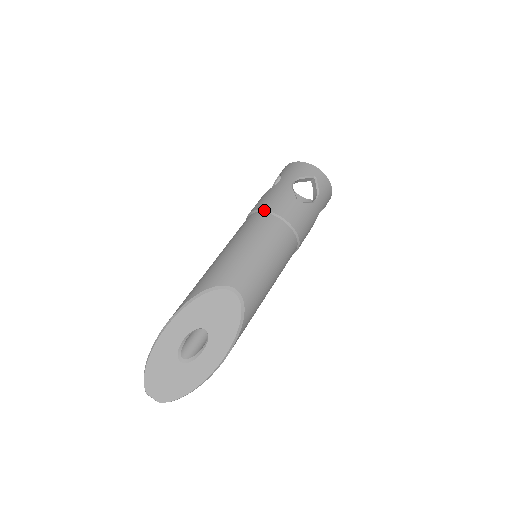
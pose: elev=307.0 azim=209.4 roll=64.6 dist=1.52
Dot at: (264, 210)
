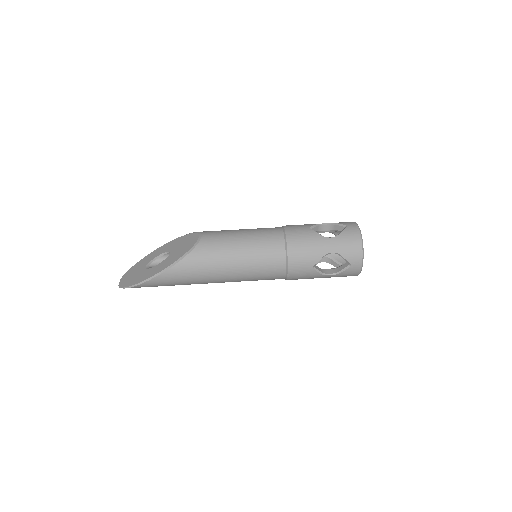
Dot at: occluded
